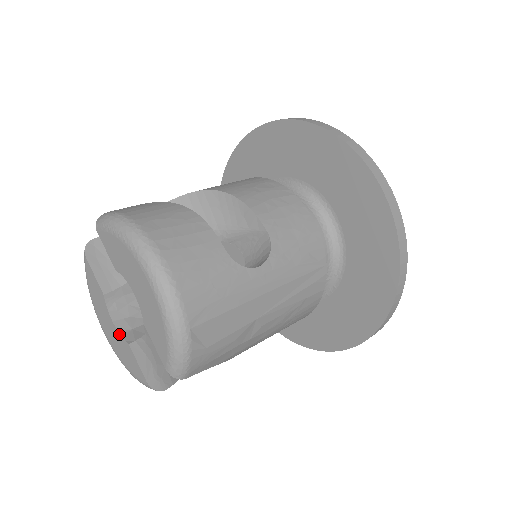
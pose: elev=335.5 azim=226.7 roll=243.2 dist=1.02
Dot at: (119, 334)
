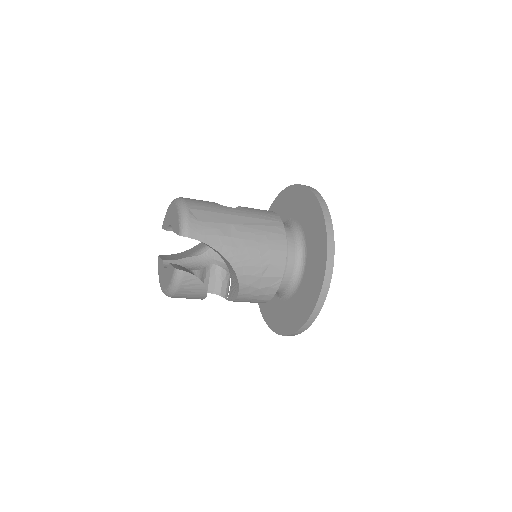
Dot at: (167, 268)
